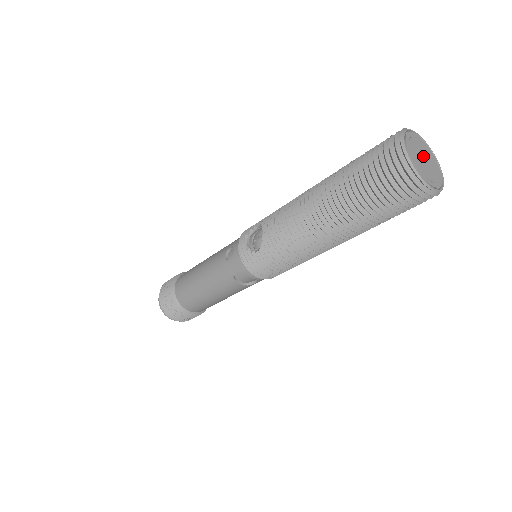
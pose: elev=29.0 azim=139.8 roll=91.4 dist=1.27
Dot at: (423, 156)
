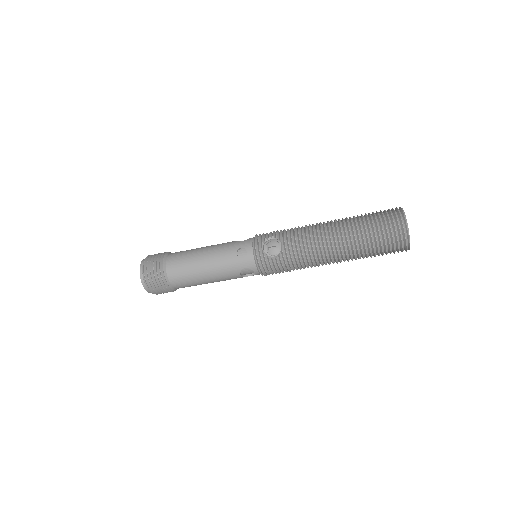
Dot at: occluded
